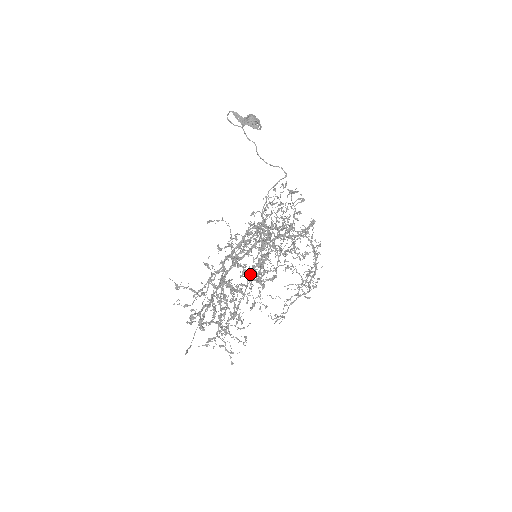
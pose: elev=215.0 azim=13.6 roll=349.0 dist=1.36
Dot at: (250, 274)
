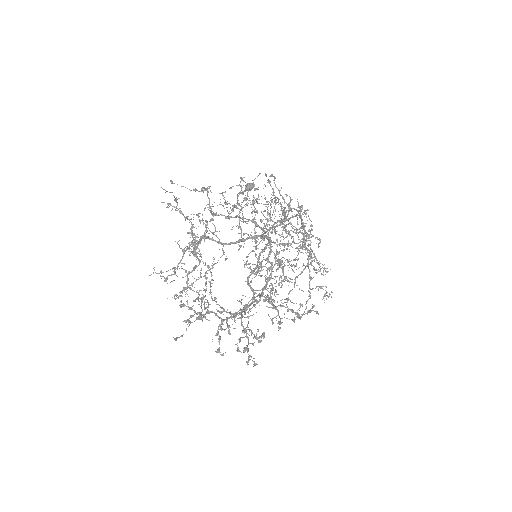
Dot at: (264, 287)
